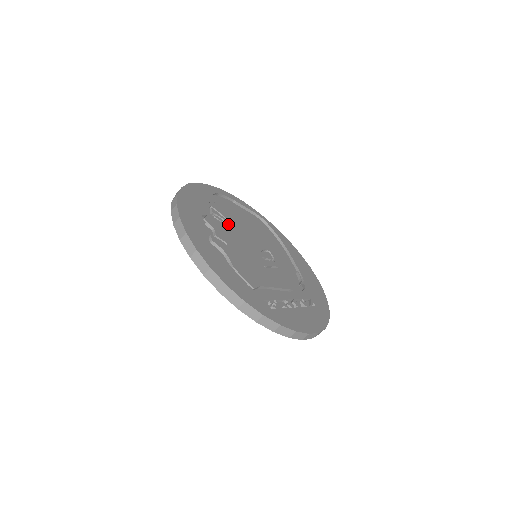
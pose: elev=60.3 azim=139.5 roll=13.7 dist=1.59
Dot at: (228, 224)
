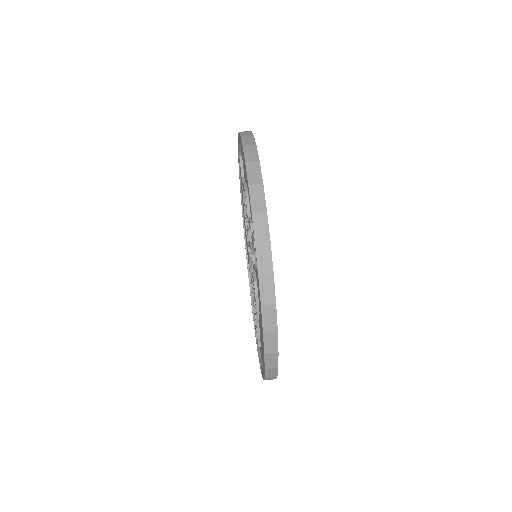
Dot at: occluded
